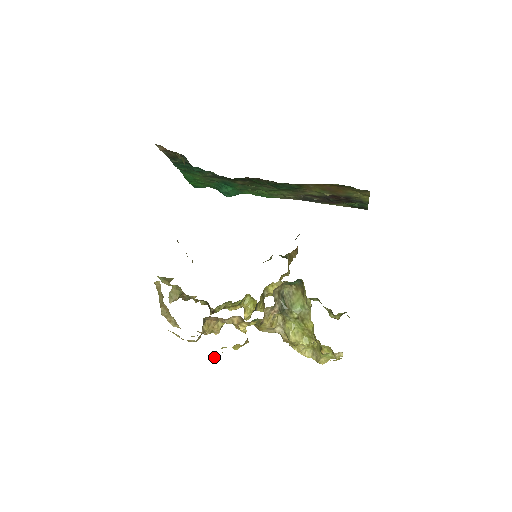
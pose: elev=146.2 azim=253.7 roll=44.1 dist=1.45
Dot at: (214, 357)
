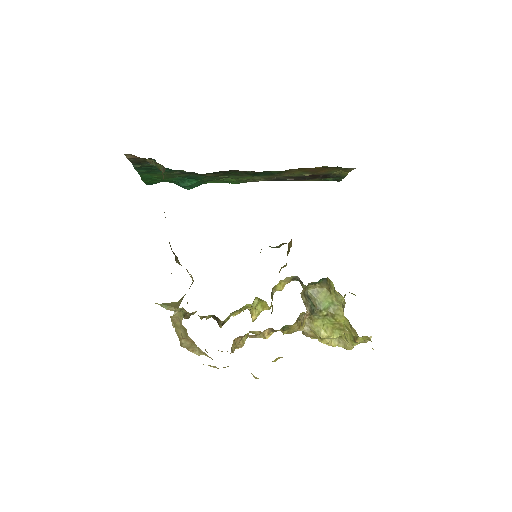
Dot at: occluded
